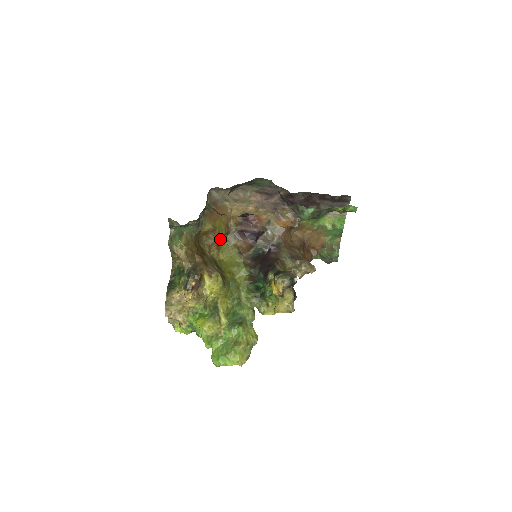
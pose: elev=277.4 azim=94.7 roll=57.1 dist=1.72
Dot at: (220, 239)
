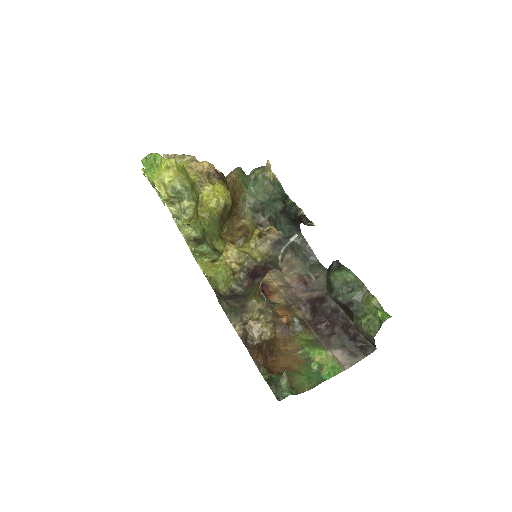
Dot at: (238, 246)
